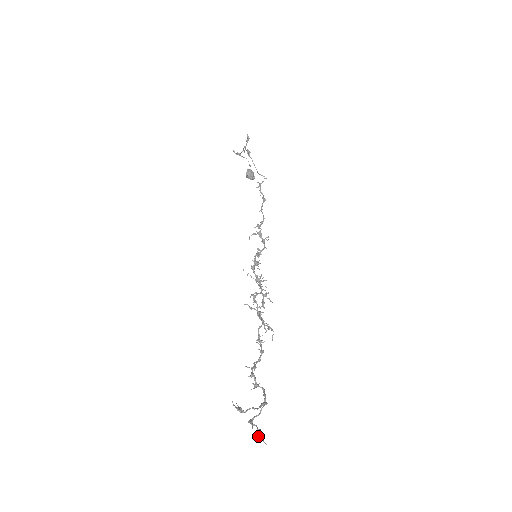
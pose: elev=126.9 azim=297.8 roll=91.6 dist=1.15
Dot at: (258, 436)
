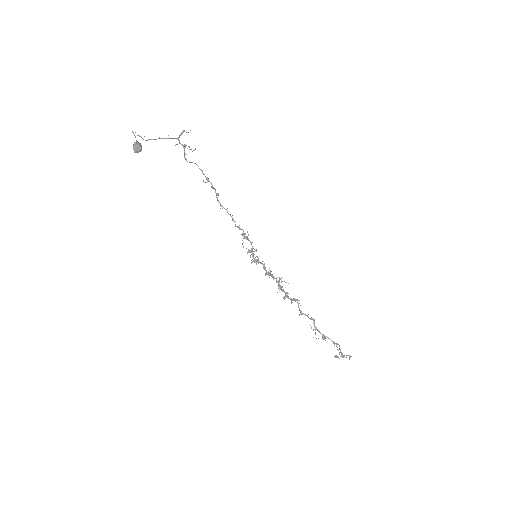
Dot at: occluded
